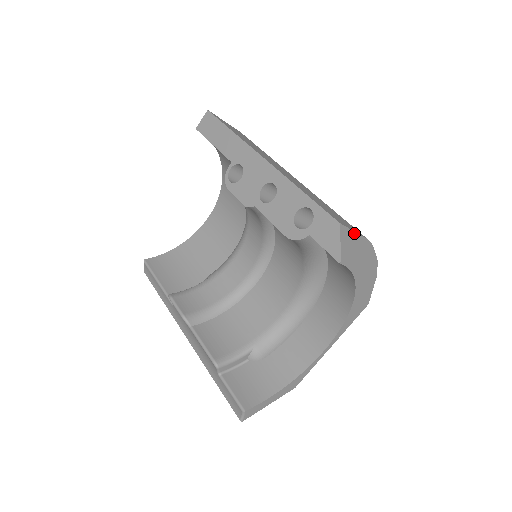
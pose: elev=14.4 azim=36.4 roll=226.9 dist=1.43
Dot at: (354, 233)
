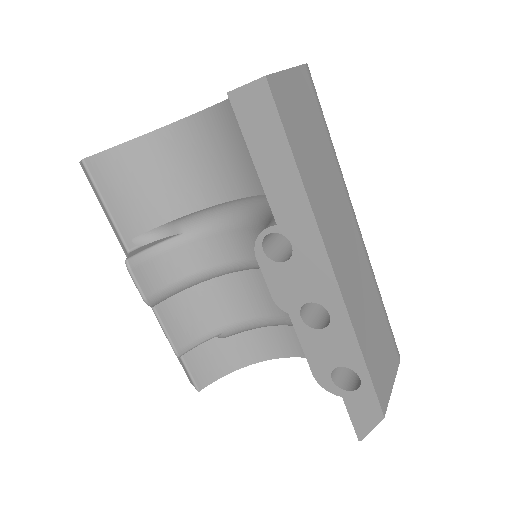
Dot at: (391, 390)
